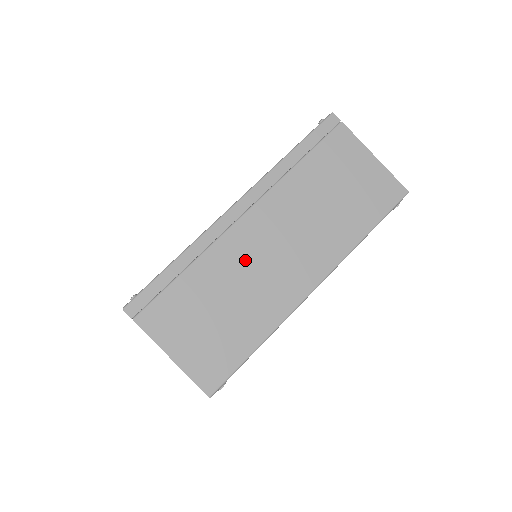
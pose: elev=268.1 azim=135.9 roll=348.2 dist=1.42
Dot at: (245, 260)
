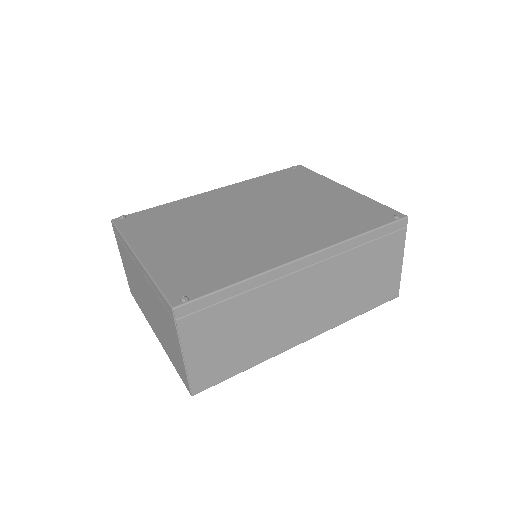
Dot at: (282, 304)
